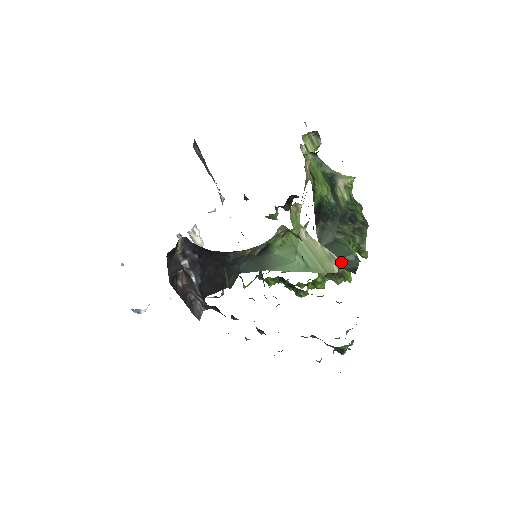
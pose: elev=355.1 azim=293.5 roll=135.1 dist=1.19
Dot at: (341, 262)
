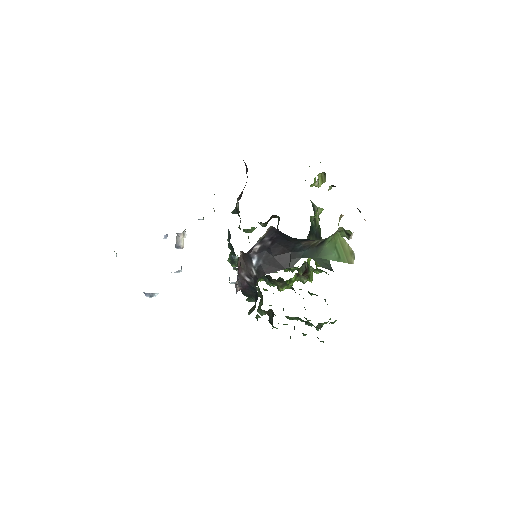
Dot at: (323, 264)
